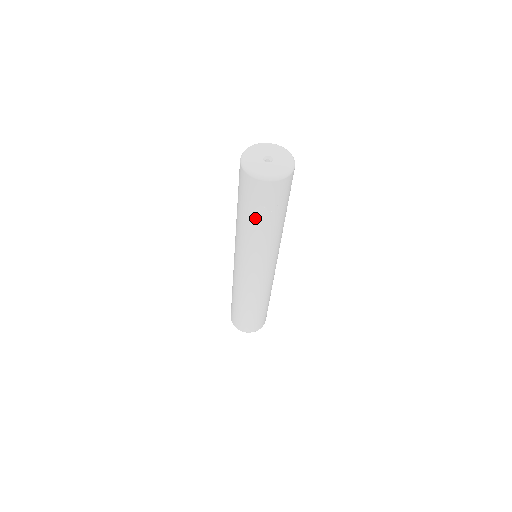
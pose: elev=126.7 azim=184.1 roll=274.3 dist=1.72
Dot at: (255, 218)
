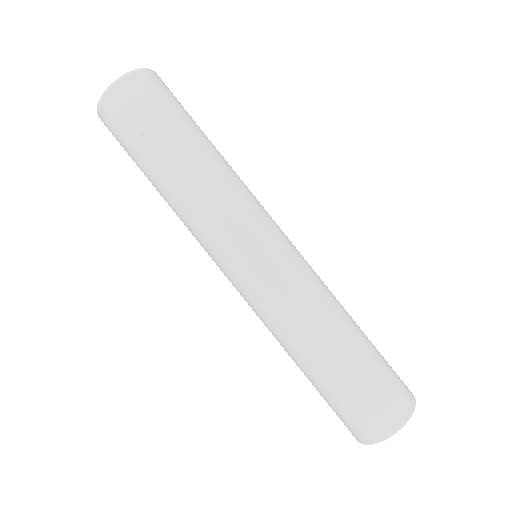
Dot at: (145, 168)
